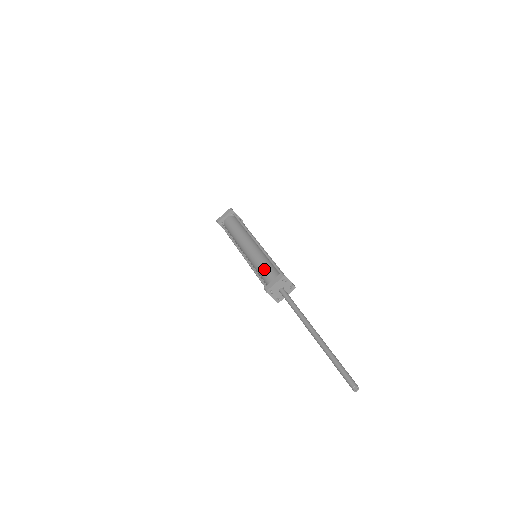
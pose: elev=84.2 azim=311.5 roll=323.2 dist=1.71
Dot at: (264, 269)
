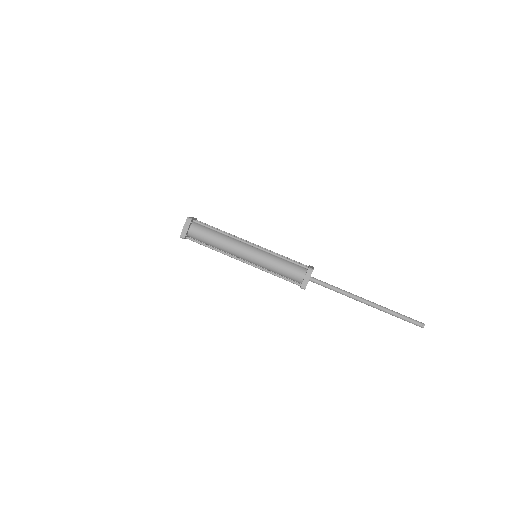
Dot at: (284, 269)
